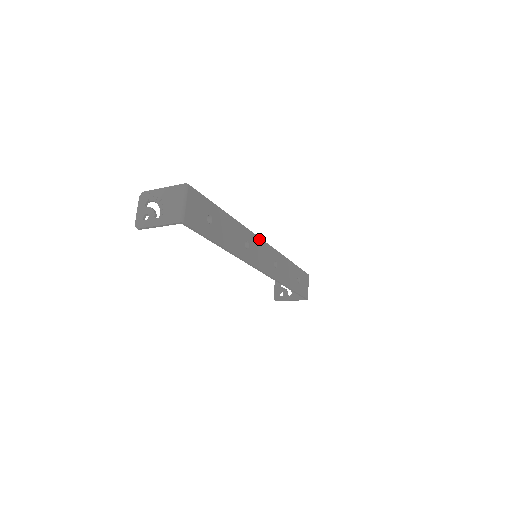
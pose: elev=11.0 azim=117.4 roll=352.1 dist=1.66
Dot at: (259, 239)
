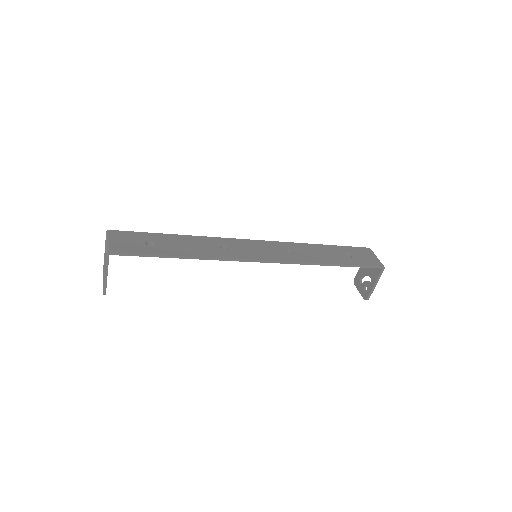
Dot at: (245, 241)
